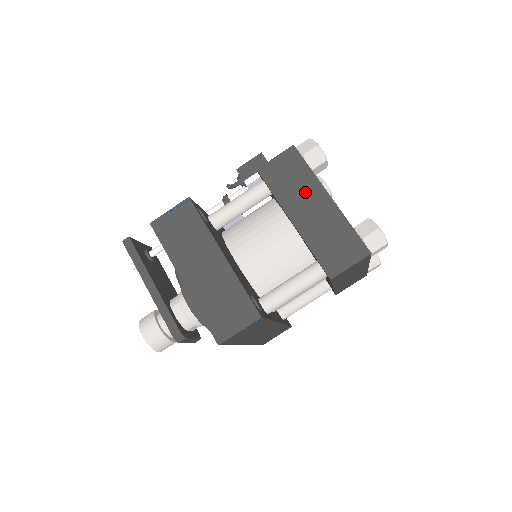
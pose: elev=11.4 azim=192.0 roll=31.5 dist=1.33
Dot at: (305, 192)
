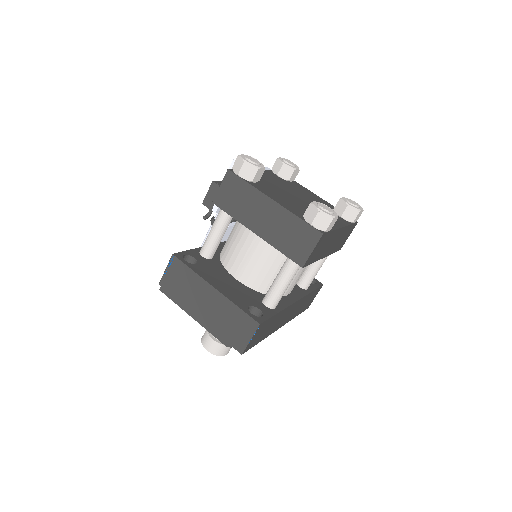
Dot at: (253, 205)
